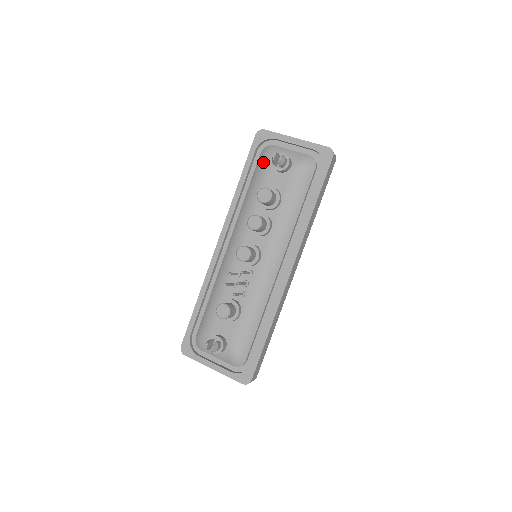
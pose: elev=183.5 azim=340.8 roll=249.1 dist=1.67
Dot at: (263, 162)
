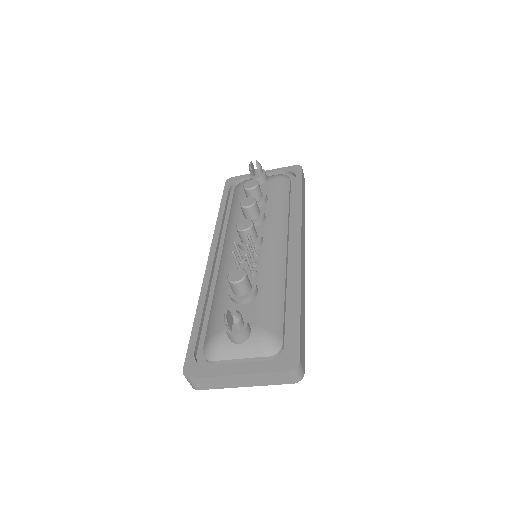
Dot at: (239, 187)
